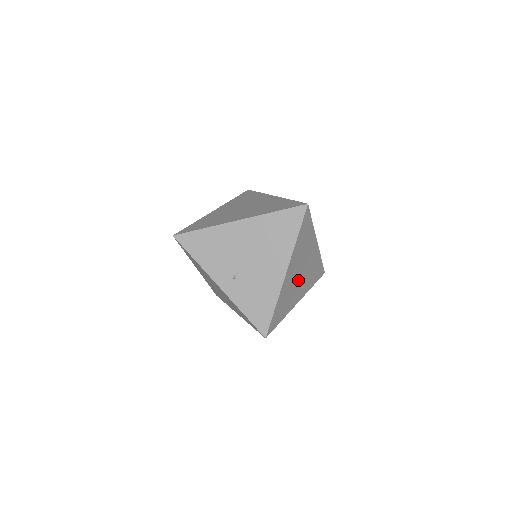
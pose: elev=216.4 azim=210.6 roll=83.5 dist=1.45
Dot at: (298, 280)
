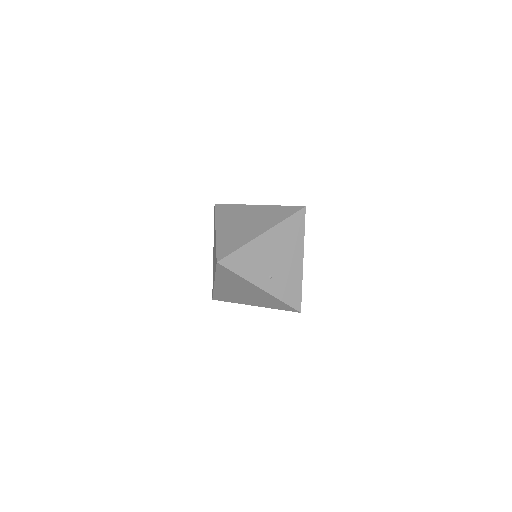
Dot at: occluded
